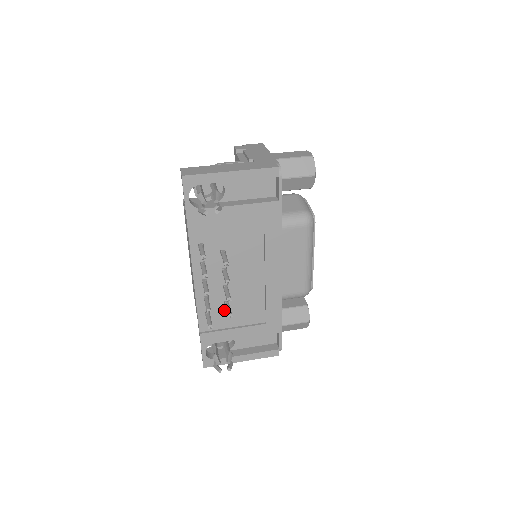
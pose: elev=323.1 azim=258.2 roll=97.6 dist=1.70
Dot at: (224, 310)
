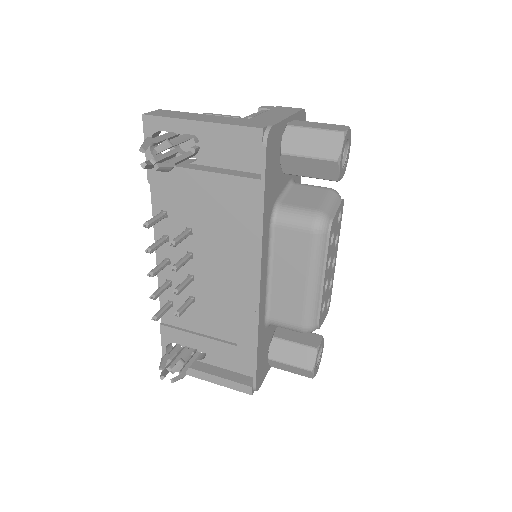
Dot at: (189, 307)
